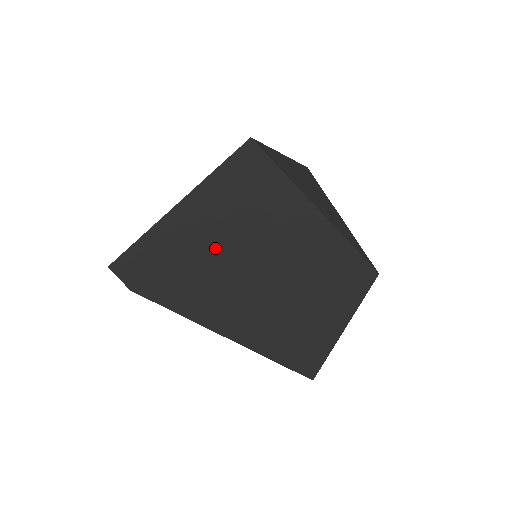
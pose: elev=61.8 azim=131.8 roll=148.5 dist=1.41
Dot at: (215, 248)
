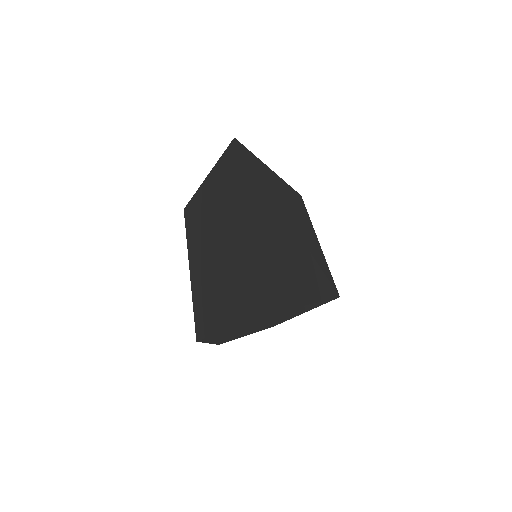
Dot at: (271, 238)
